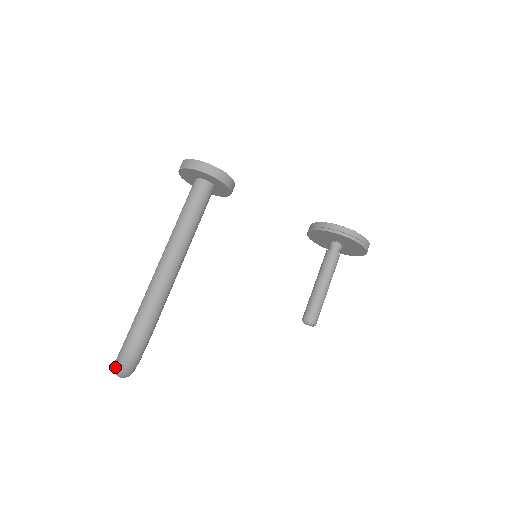
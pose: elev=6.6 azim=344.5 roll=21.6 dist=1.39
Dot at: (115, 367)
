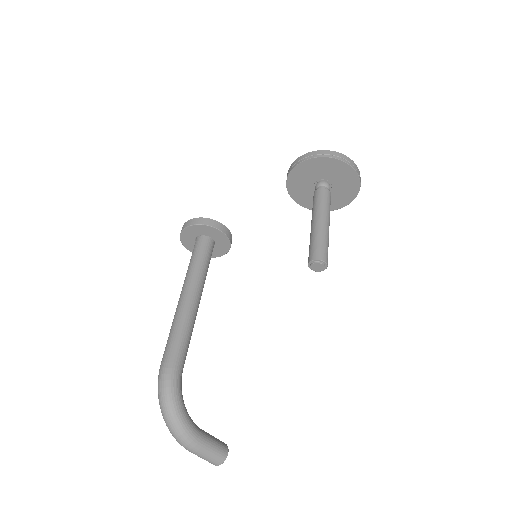
Dot at: occluded
